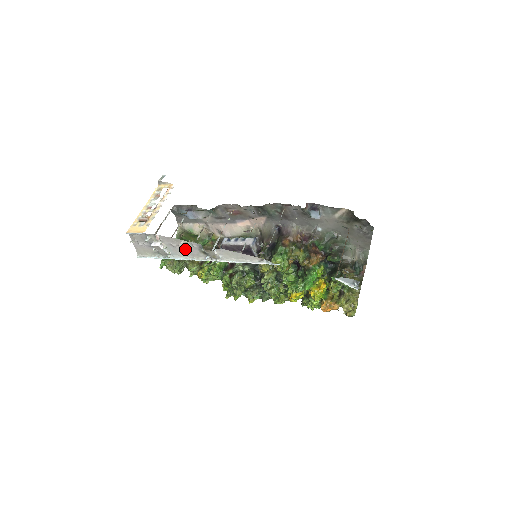
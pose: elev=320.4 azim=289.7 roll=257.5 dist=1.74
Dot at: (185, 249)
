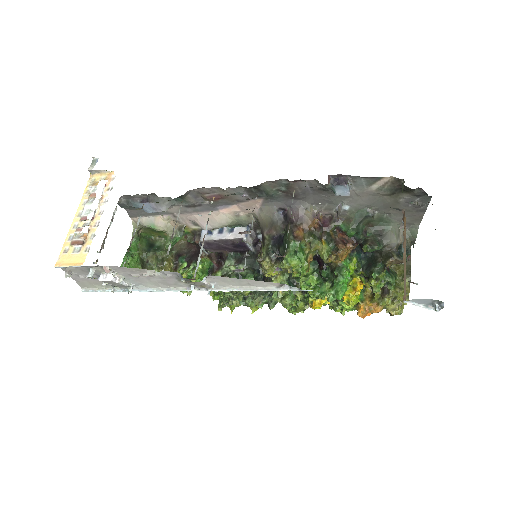
Dot at: (154, 278)
